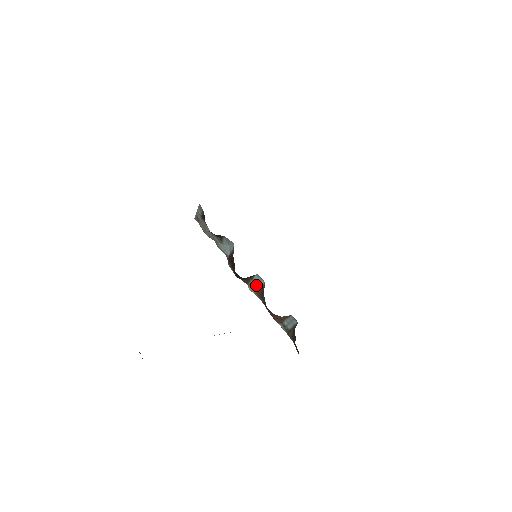
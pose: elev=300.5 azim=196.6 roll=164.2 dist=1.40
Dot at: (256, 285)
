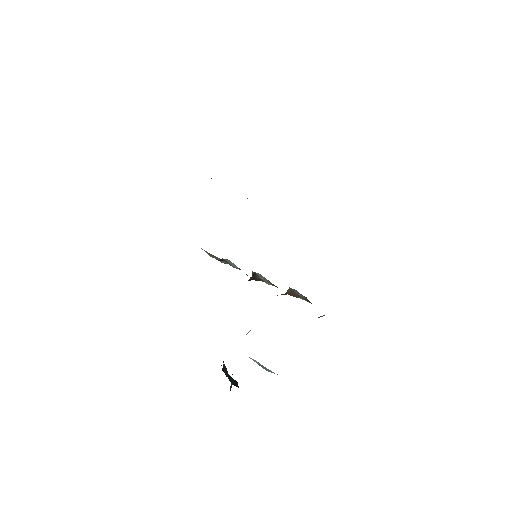
Dot at: (264, 279)
